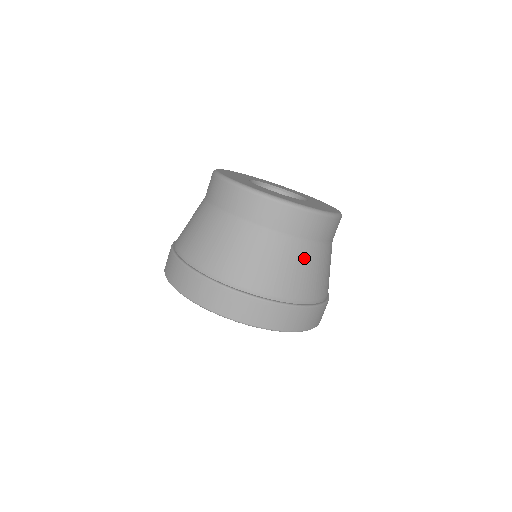
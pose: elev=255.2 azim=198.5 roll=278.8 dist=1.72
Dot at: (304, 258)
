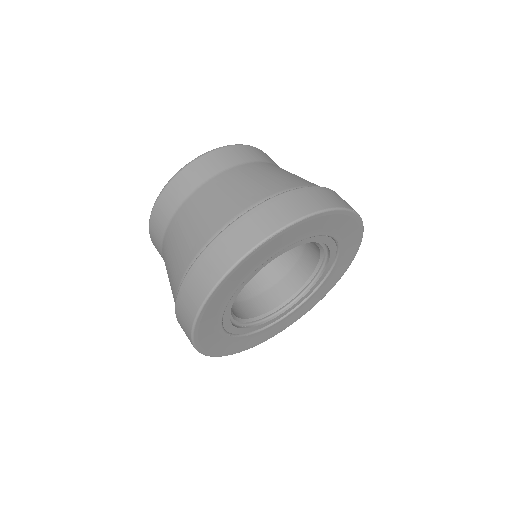
Dot at: occluded
